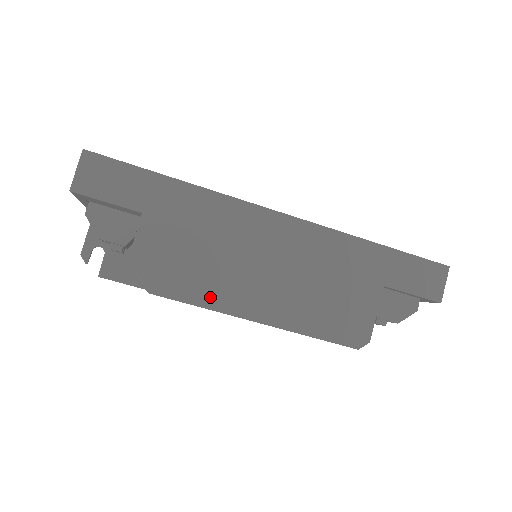
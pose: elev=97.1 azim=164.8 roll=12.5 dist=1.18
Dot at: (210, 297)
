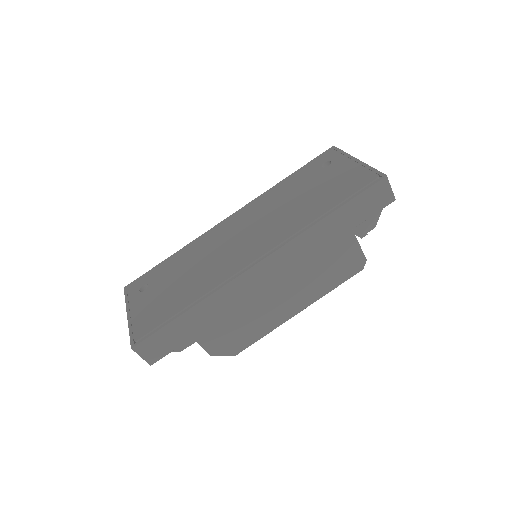
Dot at: (265, 329)
